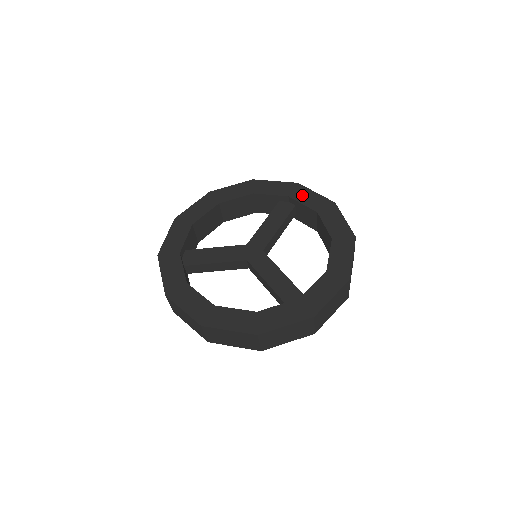
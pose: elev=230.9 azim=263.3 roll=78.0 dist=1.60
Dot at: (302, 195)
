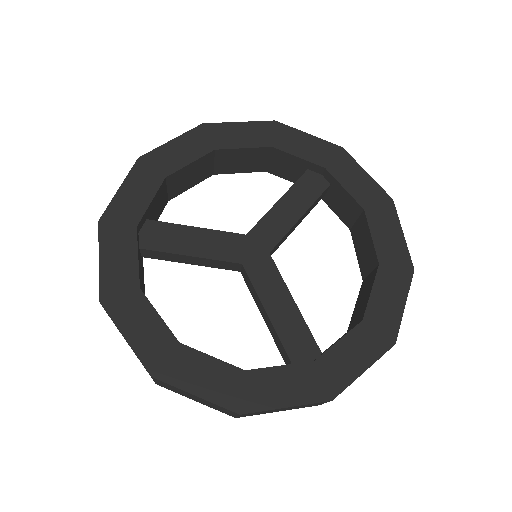
Dot at: (346, 172)
